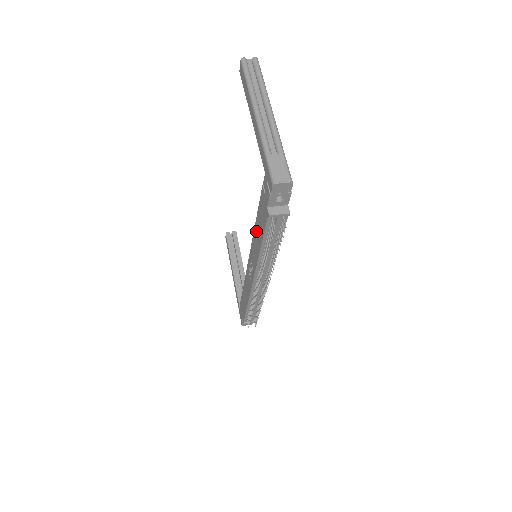
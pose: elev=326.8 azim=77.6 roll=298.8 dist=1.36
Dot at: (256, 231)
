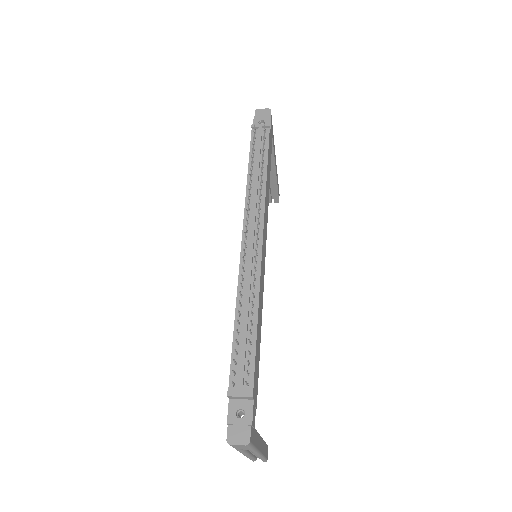
Dot at: occluded
